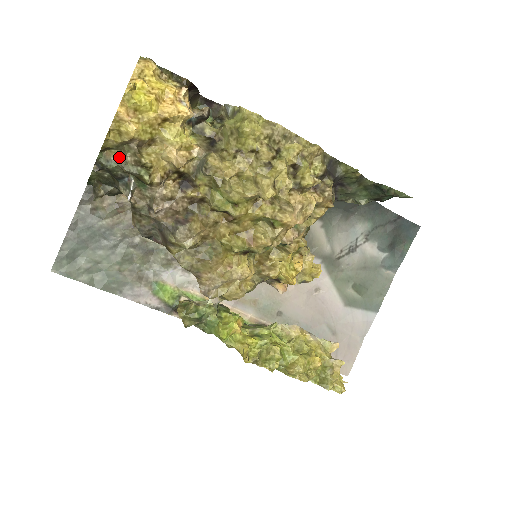
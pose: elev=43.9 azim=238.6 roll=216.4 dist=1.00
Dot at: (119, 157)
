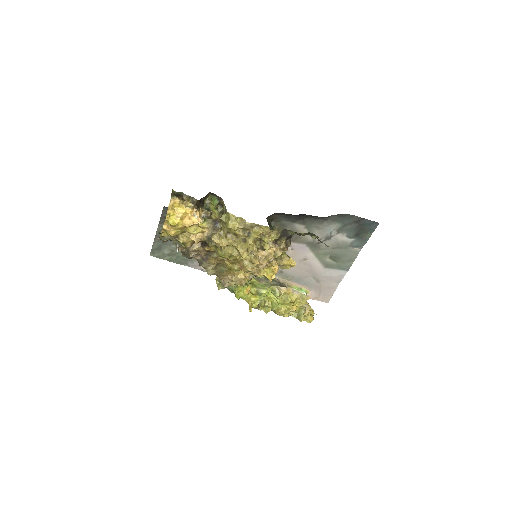
Dot at: (169, 236)
